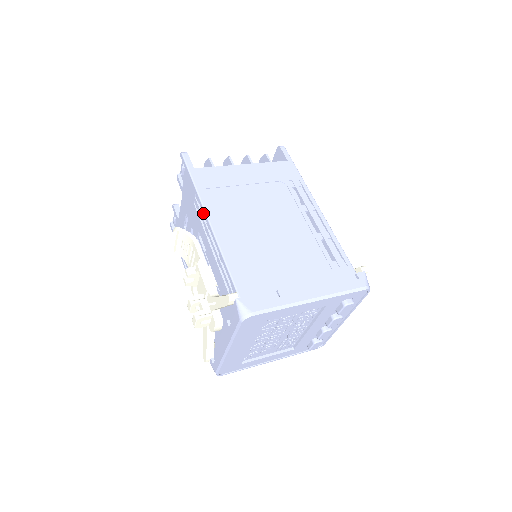
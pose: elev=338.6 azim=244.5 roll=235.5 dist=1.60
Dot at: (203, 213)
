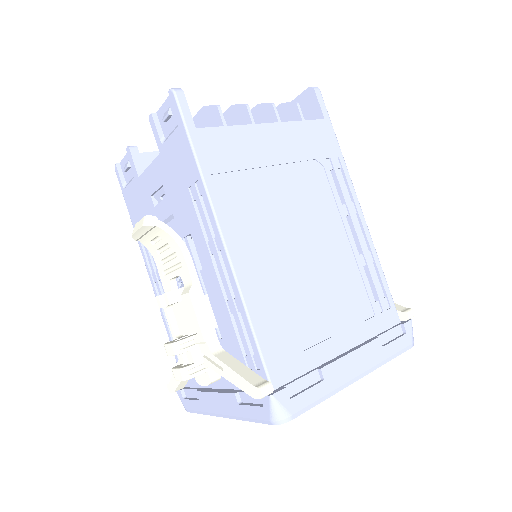
Dot at: (212, 222)
